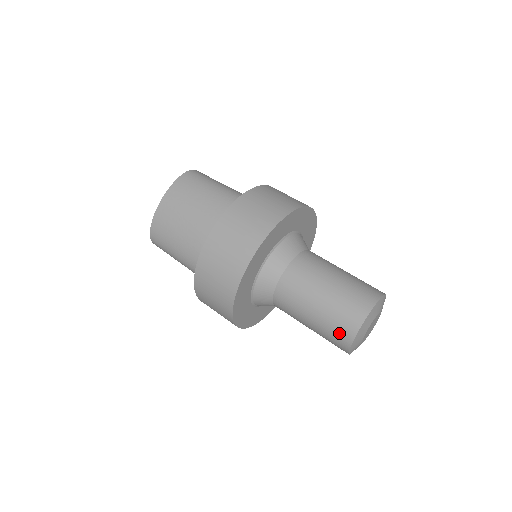
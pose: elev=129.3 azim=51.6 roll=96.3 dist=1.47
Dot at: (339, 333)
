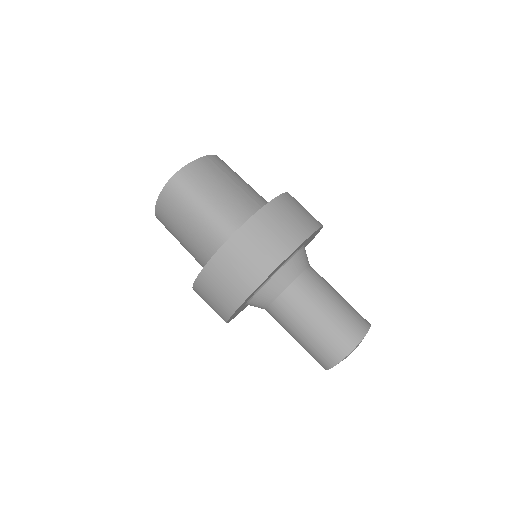
Dot at: occluded
